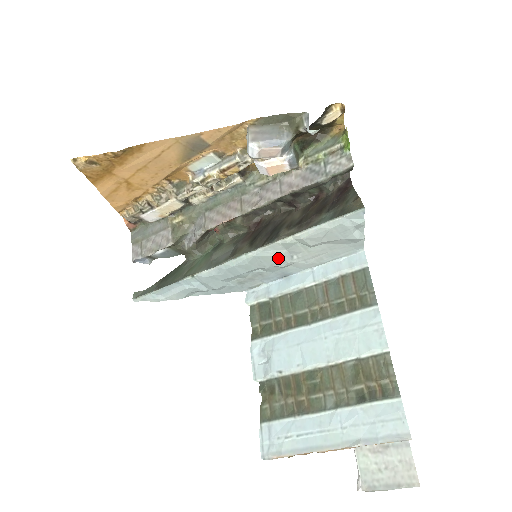
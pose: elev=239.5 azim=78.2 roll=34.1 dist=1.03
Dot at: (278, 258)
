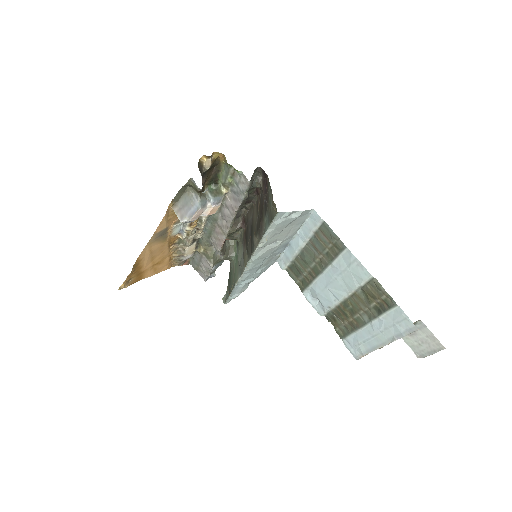
Dot at: (268, 250)
